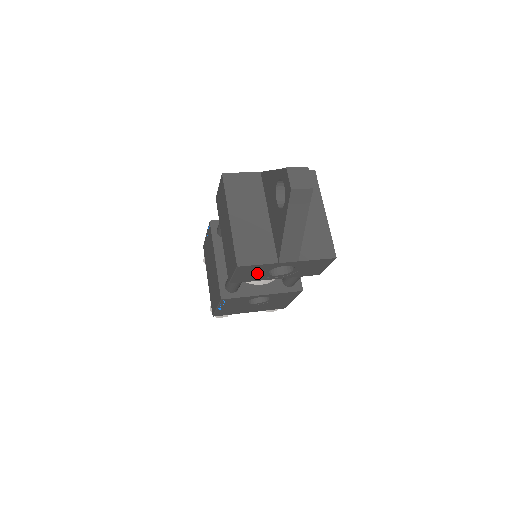
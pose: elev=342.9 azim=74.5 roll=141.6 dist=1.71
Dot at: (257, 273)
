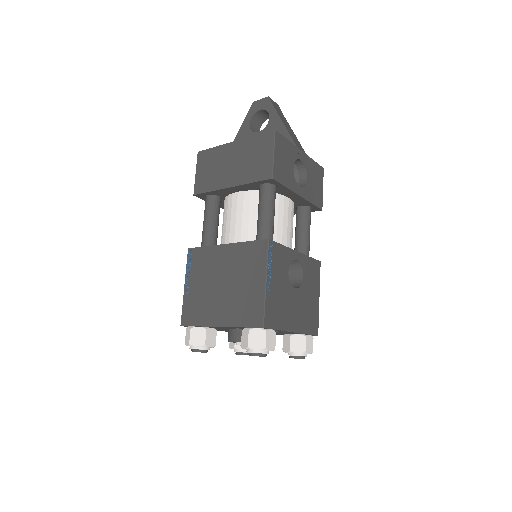
Dot at: (287, 164)
